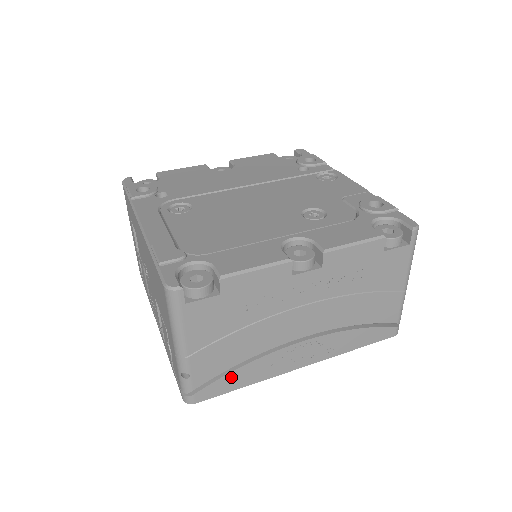
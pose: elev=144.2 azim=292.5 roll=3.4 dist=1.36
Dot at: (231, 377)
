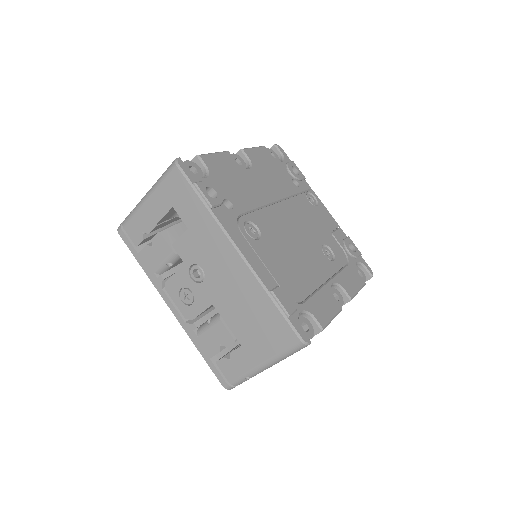
Dot at: occluded
